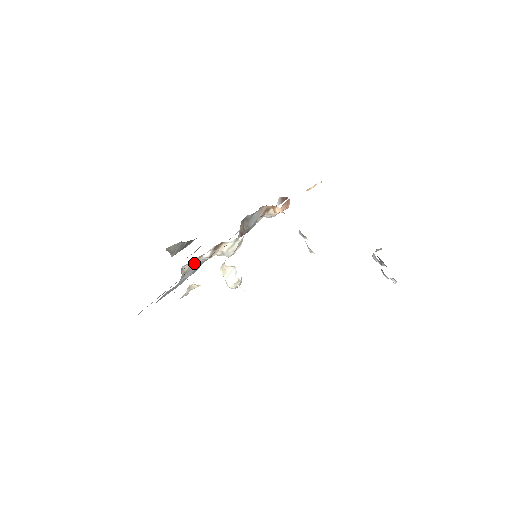
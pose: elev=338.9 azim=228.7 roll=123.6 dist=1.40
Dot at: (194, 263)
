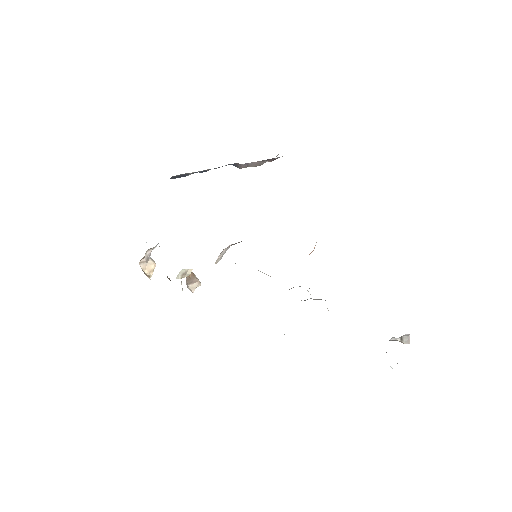
Dot at: occluded
